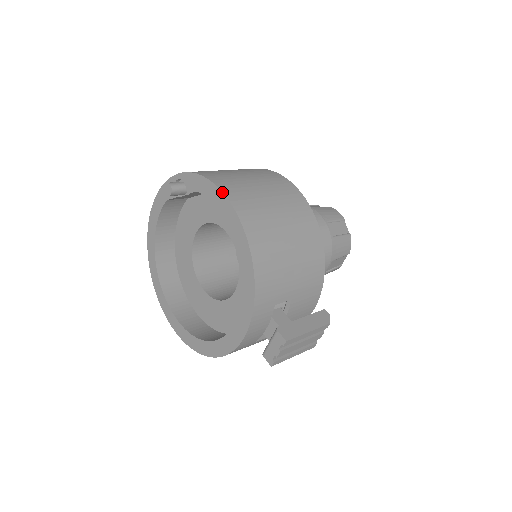
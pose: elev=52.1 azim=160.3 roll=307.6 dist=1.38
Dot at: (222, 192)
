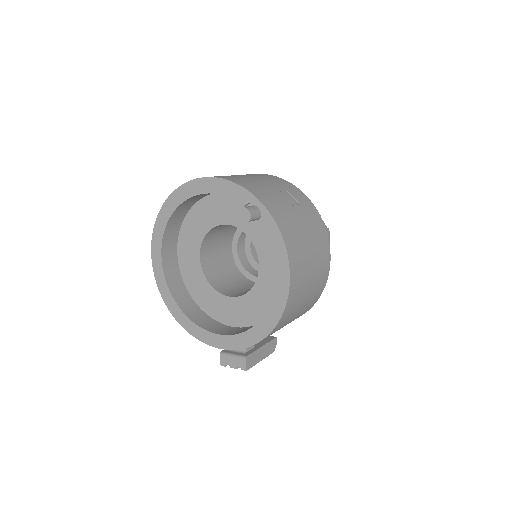
Dot at: (290, 274)
